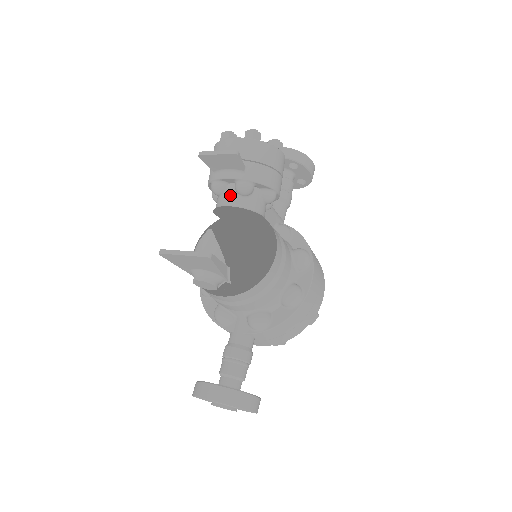
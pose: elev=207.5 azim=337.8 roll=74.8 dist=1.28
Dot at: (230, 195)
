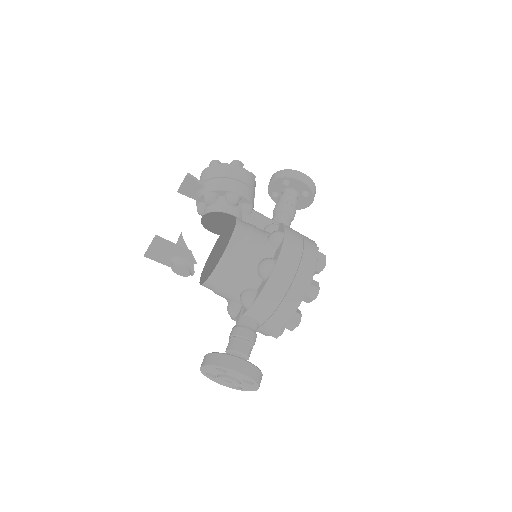
Dot at: (205, 209)
